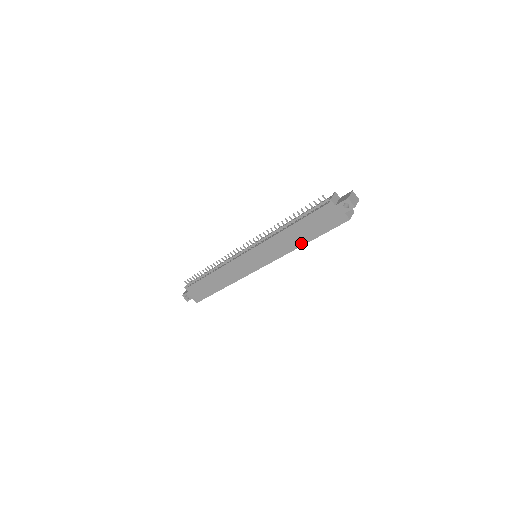
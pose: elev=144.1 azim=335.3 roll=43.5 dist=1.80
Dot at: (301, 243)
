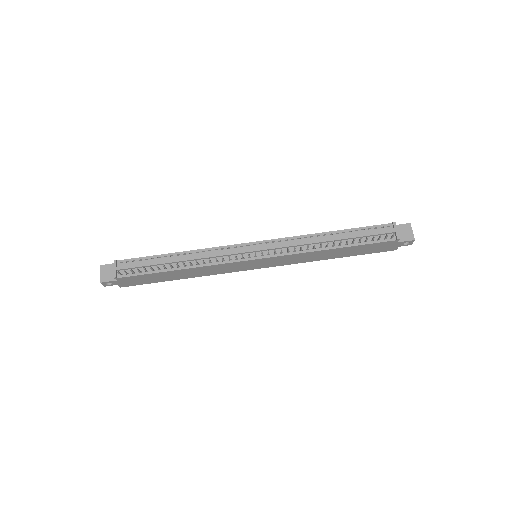
Dot at: (330, 258)
